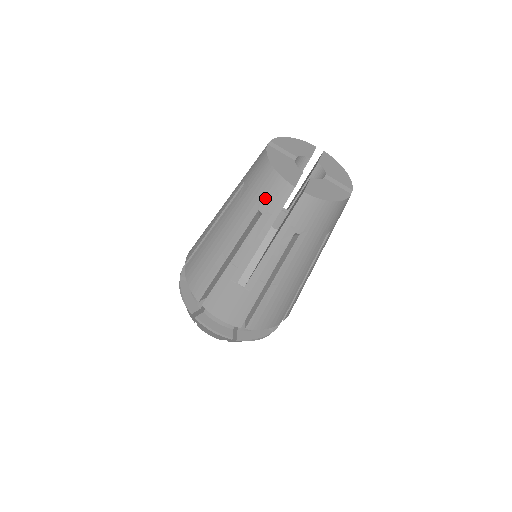
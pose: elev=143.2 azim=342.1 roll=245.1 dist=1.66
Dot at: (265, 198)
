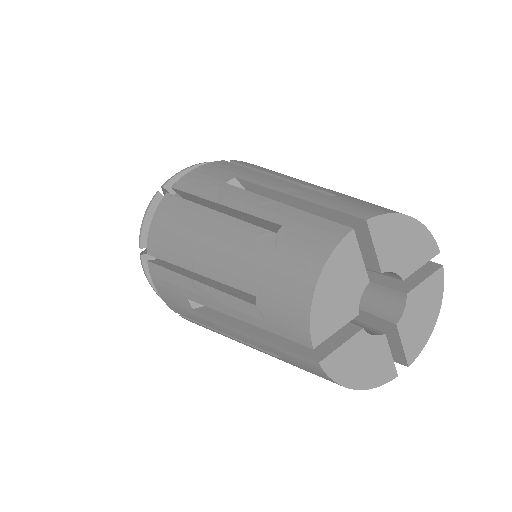
Dot at: (272, 301)
